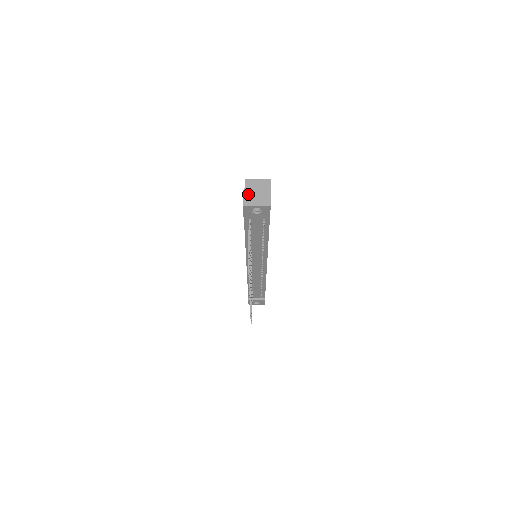
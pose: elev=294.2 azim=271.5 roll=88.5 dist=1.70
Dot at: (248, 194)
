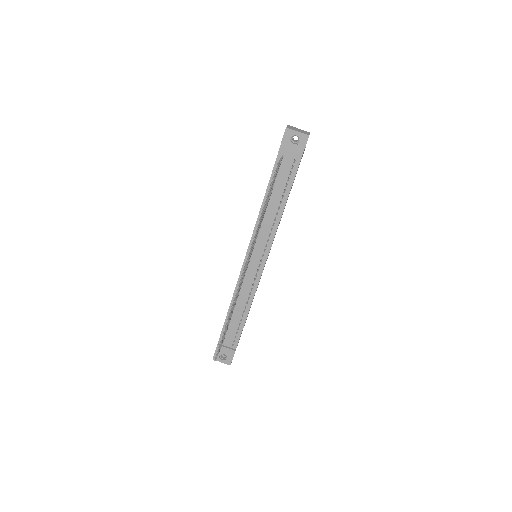
Dot at: (291, 127)
